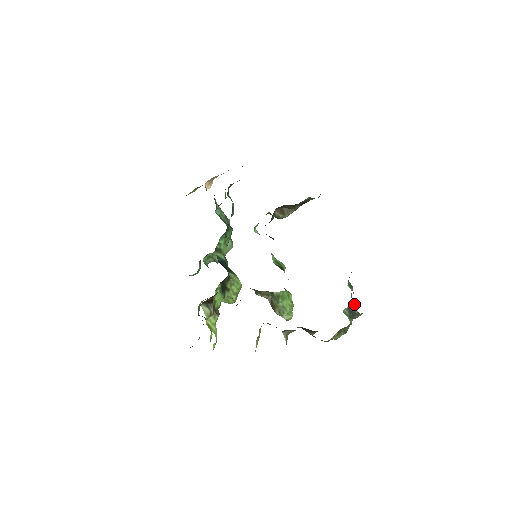
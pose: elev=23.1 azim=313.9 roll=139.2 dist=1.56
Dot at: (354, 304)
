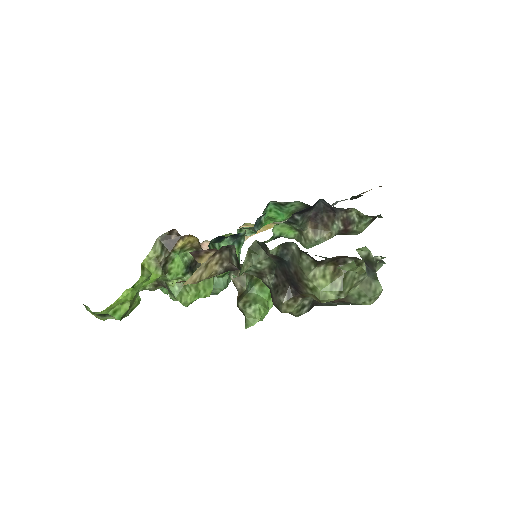
Dot at: (374, 262)
